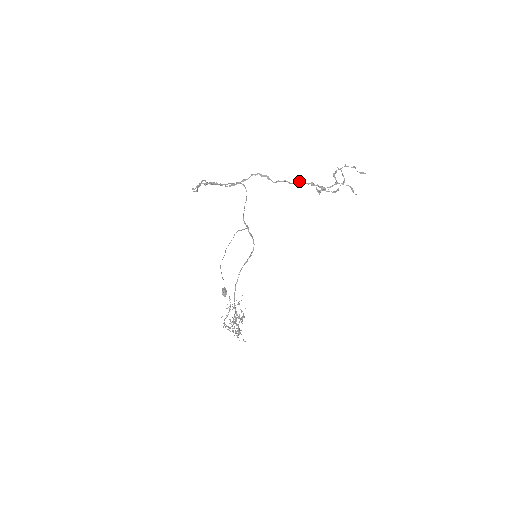
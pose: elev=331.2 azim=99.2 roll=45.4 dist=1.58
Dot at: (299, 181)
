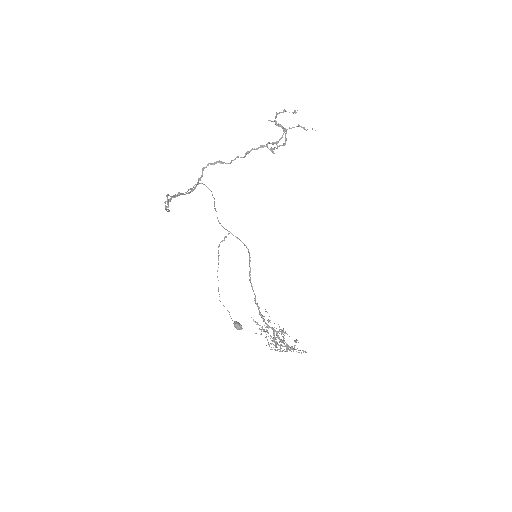
Dot at: (248, 151)
